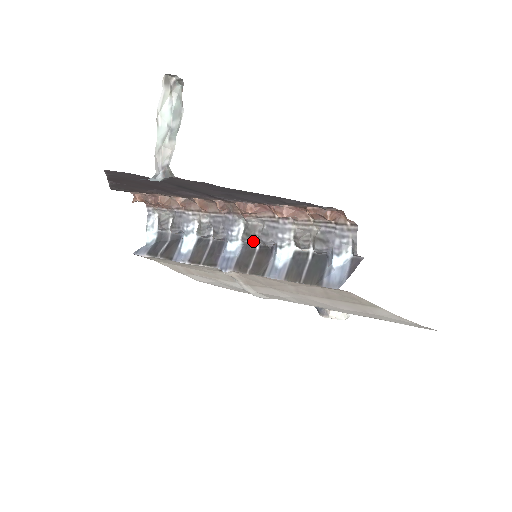
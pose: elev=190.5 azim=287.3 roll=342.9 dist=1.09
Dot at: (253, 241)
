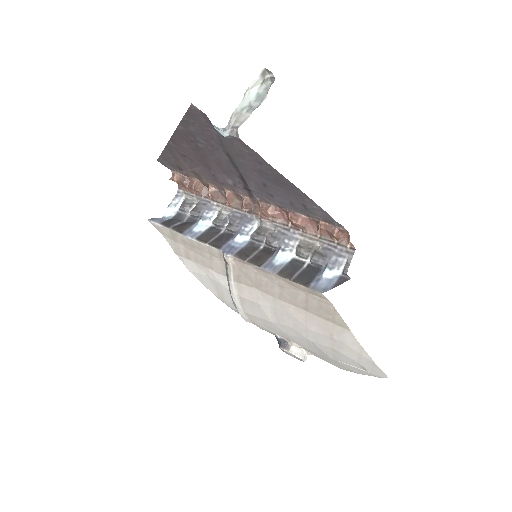
Dot at: (260, 240)
